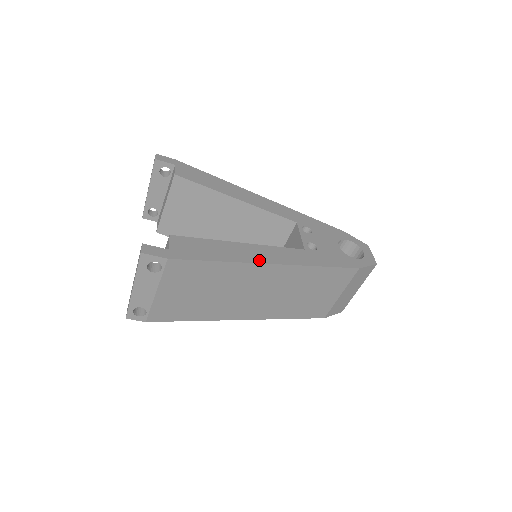
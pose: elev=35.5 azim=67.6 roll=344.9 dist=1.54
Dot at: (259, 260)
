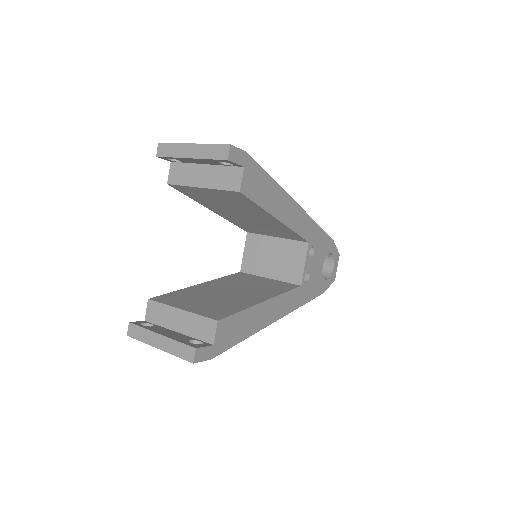
Dot at: (270, 321)
